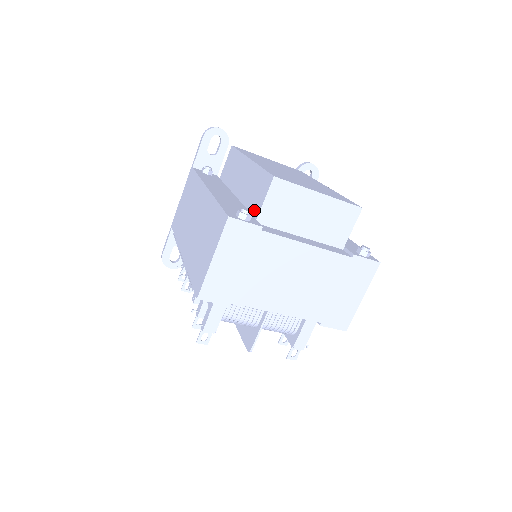
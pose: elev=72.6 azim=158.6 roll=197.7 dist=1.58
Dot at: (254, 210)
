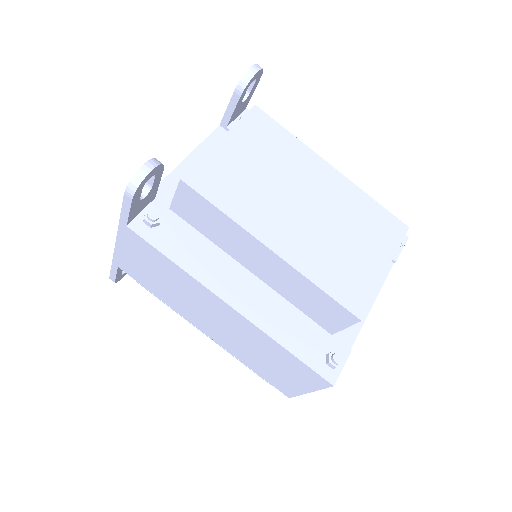
Dot at: (322, 324)
